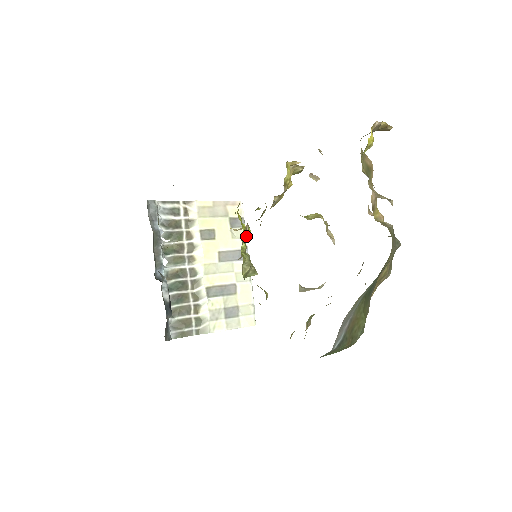
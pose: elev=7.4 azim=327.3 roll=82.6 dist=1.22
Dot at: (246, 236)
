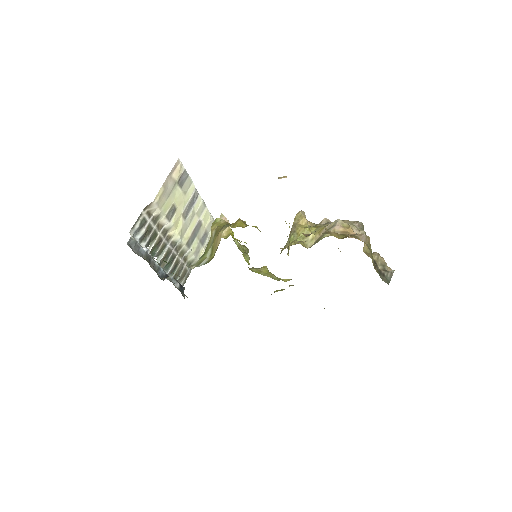
Dot at: occluded
